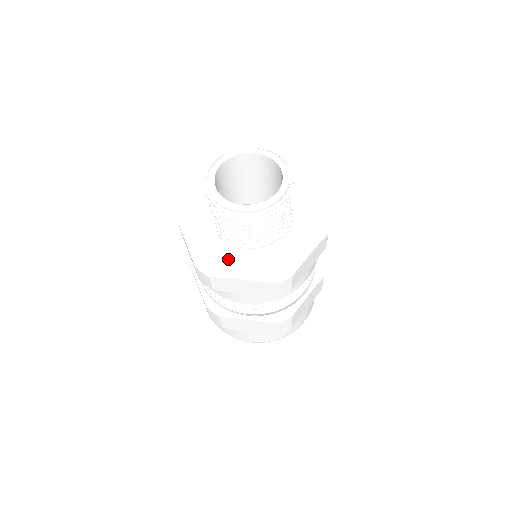
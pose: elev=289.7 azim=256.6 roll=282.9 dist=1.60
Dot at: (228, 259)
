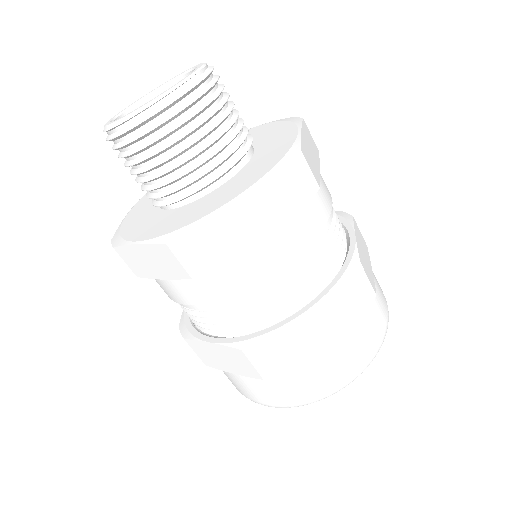
Dot at: (204, 205)
